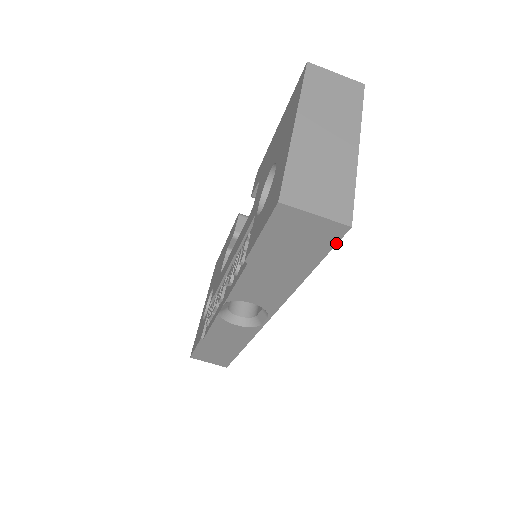
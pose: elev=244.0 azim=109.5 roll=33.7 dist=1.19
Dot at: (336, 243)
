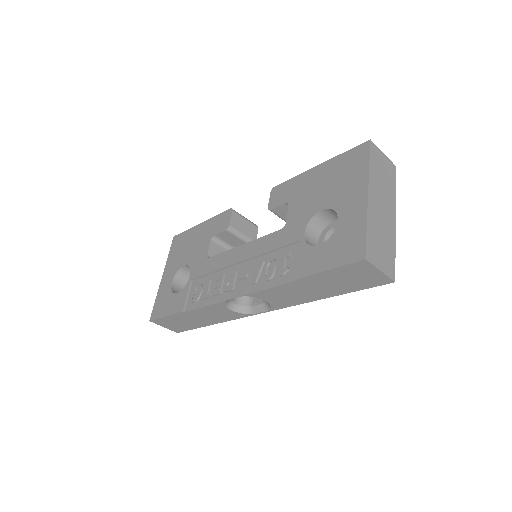
Dot at: (375, 286)
